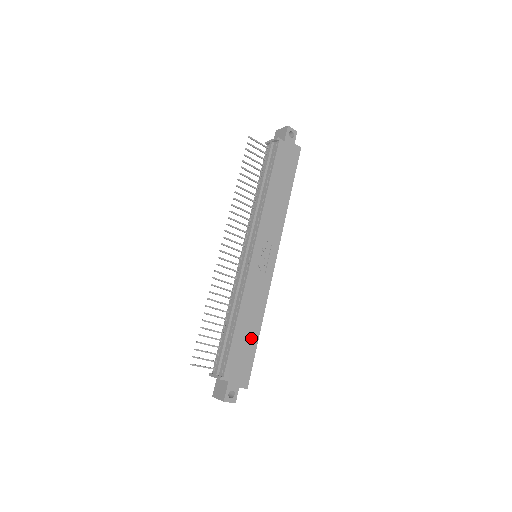
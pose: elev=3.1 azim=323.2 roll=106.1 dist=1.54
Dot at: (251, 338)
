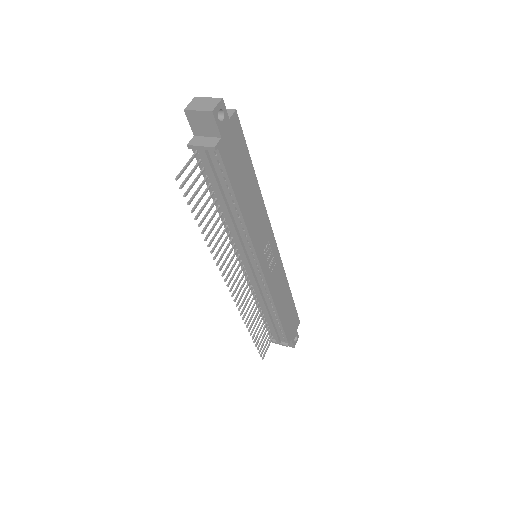
Dot at: (289, 304)
